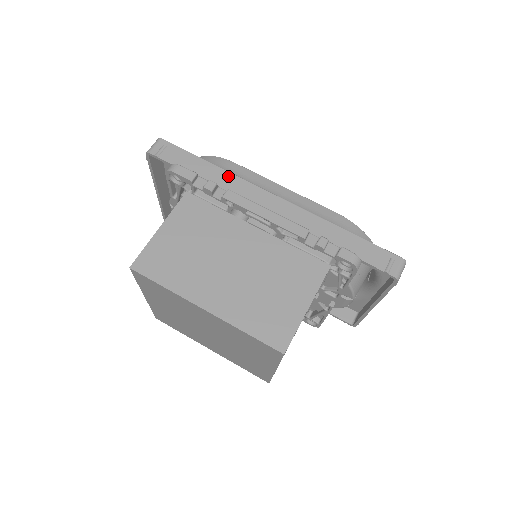
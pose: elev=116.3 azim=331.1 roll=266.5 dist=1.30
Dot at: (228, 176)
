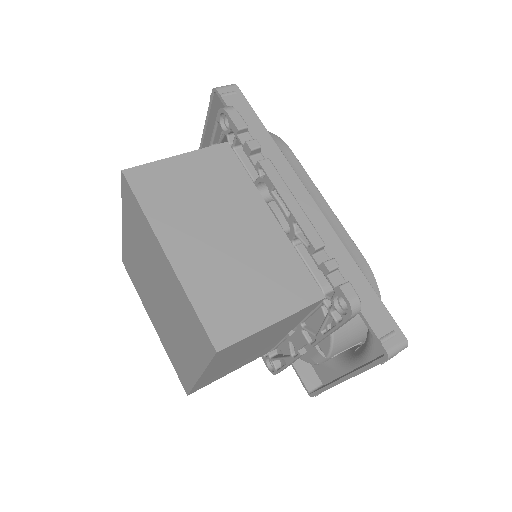
Dot at: (277, 153)
